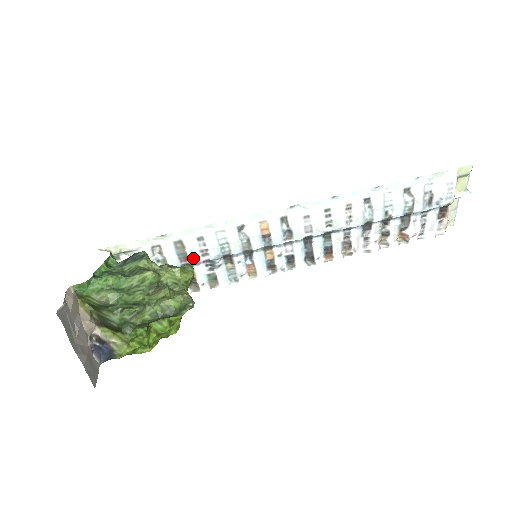
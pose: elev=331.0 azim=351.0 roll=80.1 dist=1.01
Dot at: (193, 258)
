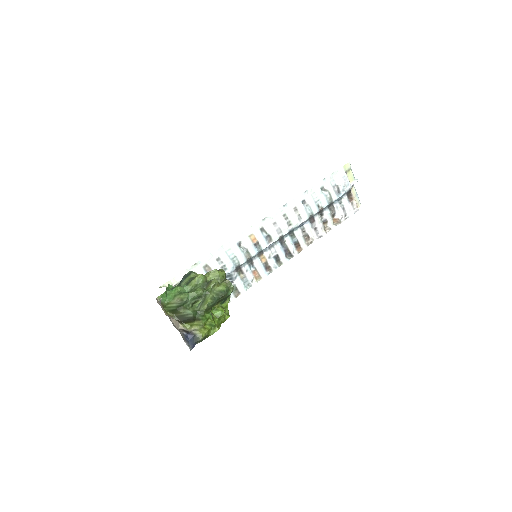
Dot at: occluded
